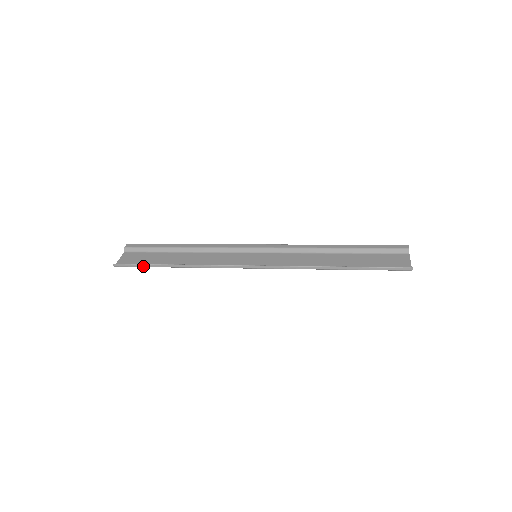
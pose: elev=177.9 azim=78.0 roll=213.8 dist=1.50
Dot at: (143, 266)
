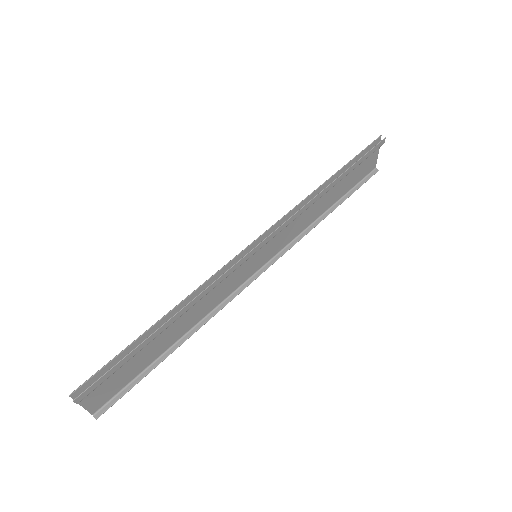
Dot at: (137, 380)
